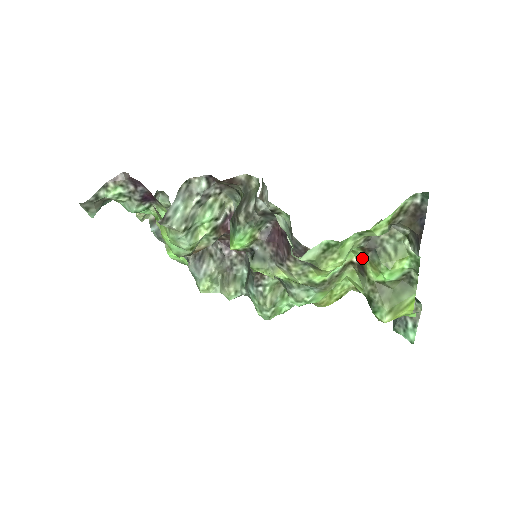
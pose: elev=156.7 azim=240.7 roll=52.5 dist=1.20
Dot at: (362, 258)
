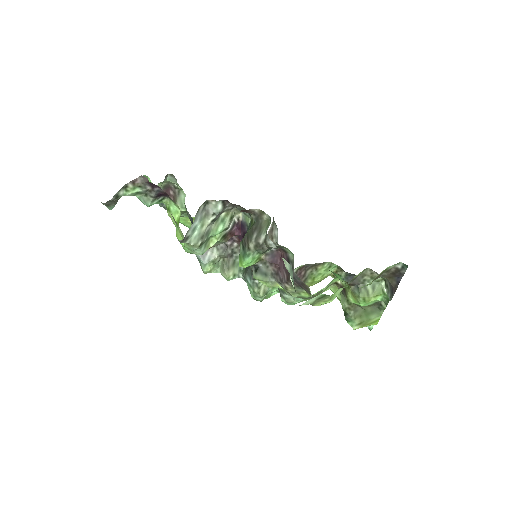
Dot at: (346, 285)
